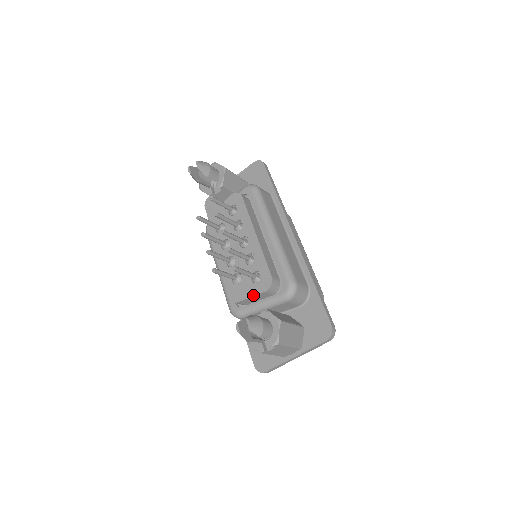
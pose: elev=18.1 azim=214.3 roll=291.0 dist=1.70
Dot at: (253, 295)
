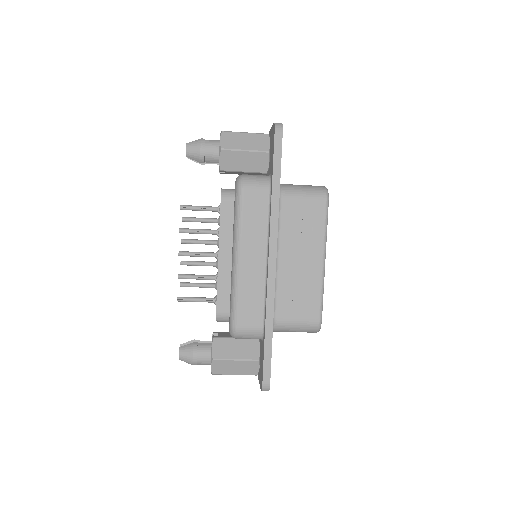
Dot at: occluded
